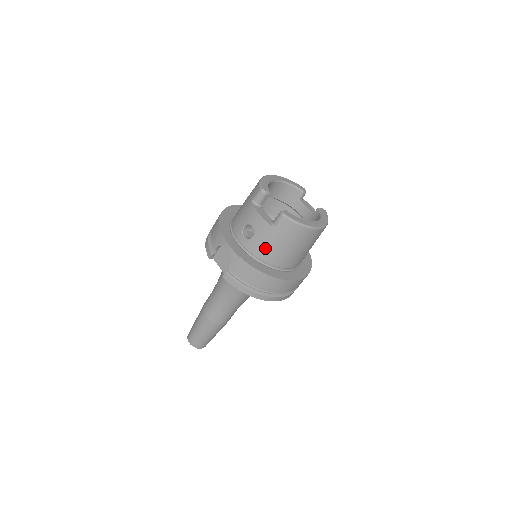
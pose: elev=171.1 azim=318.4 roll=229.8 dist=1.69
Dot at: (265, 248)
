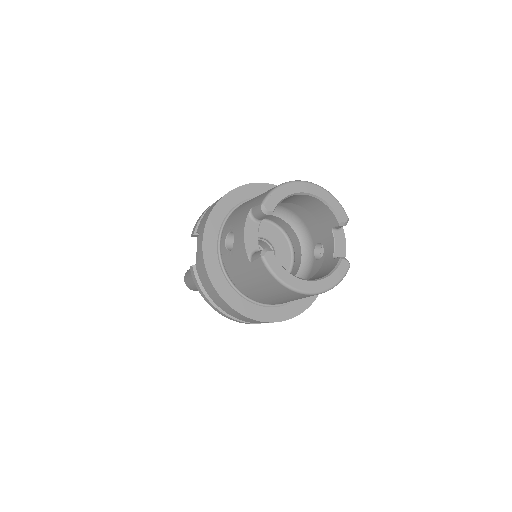
Dot at: (237, 272)
